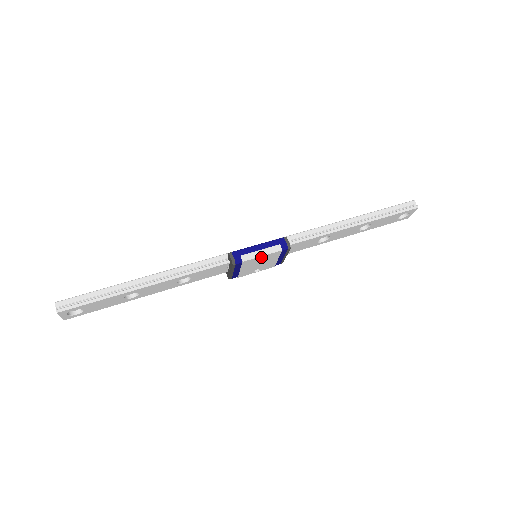
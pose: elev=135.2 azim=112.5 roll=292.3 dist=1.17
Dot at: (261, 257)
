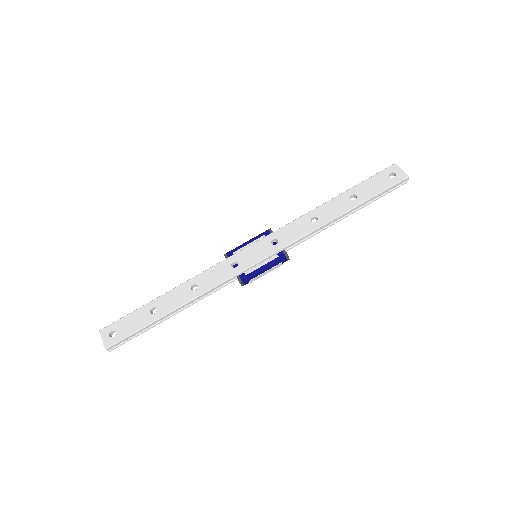
Dot at: occluded
